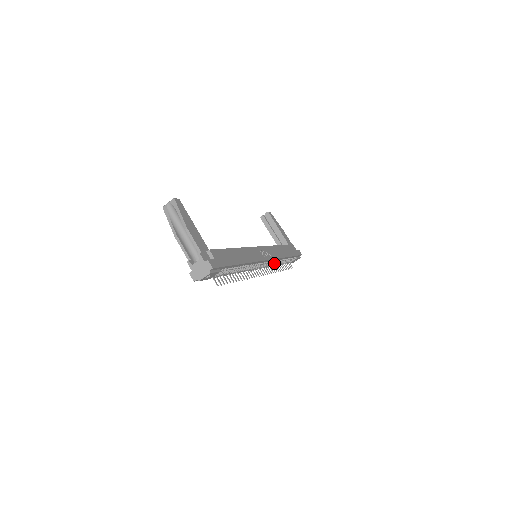
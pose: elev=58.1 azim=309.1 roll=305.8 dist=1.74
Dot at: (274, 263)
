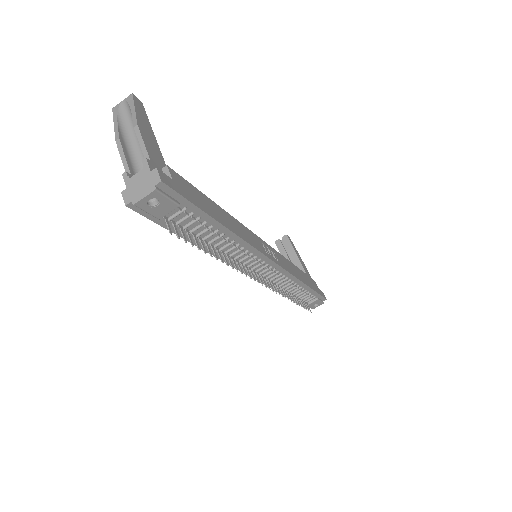
Dot at: (283, 283)
